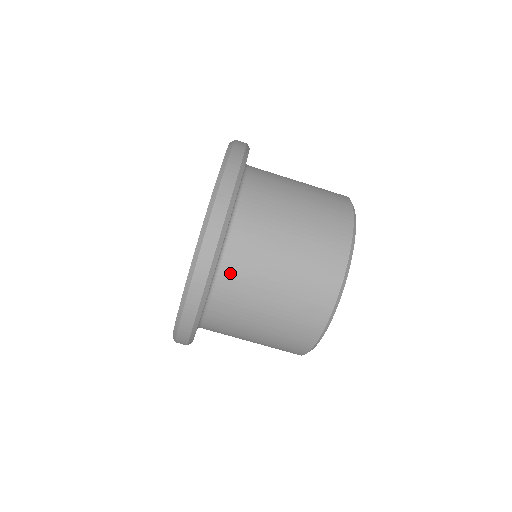
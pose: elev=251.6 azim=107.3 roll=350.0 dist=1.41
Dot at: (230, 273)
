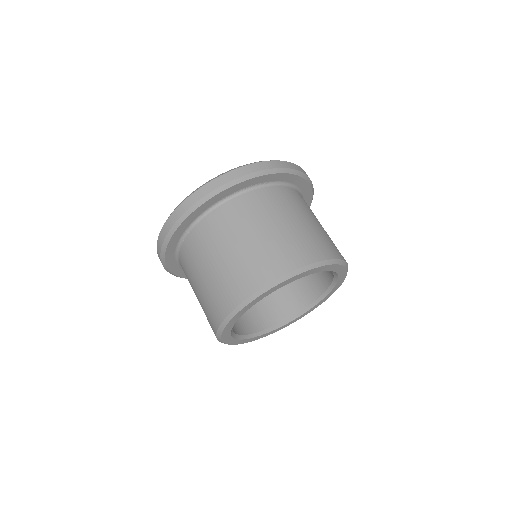
Dot at: (212, 221)
